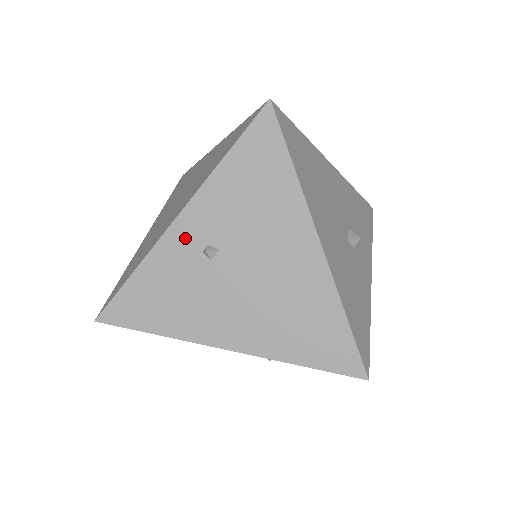
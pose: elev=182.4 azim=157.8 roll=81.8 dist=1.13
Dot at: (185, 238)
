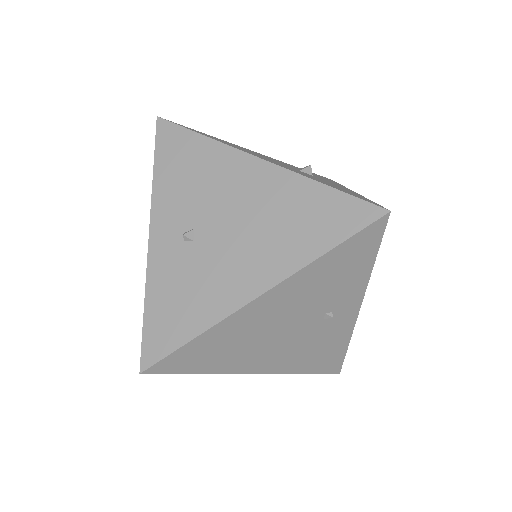
Dot at: (164, 244)
